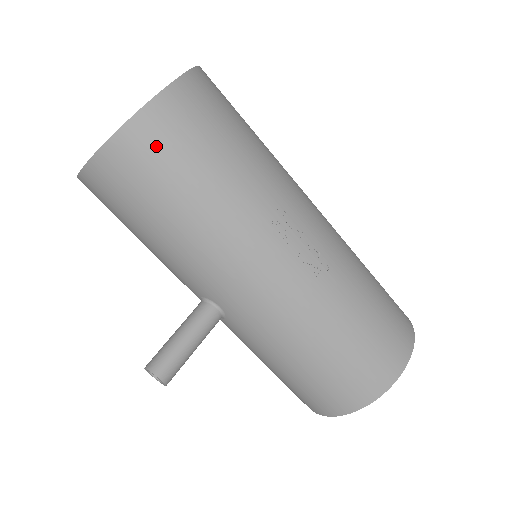
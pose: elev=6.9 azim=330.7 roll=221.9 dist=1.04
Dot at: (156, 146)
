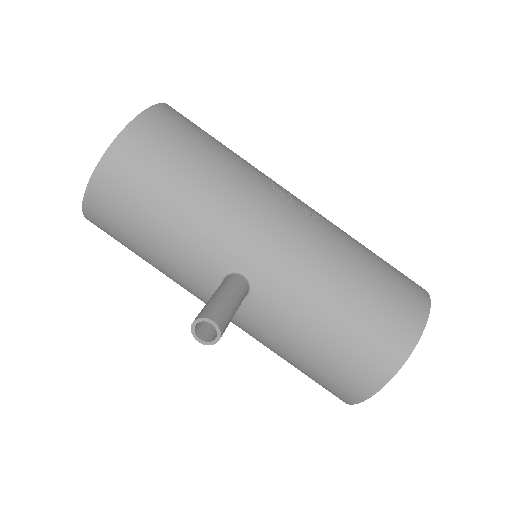
Dot at: (162, 131)
